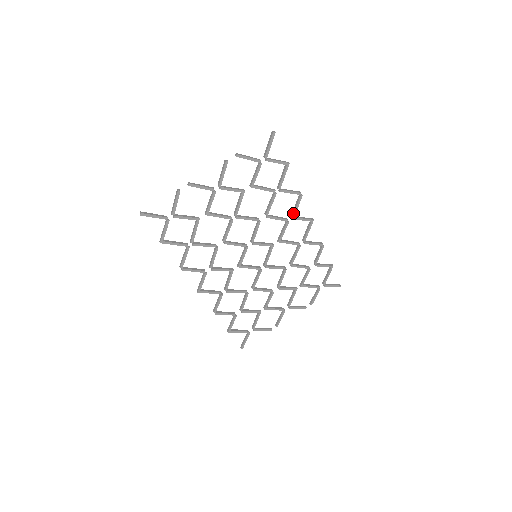
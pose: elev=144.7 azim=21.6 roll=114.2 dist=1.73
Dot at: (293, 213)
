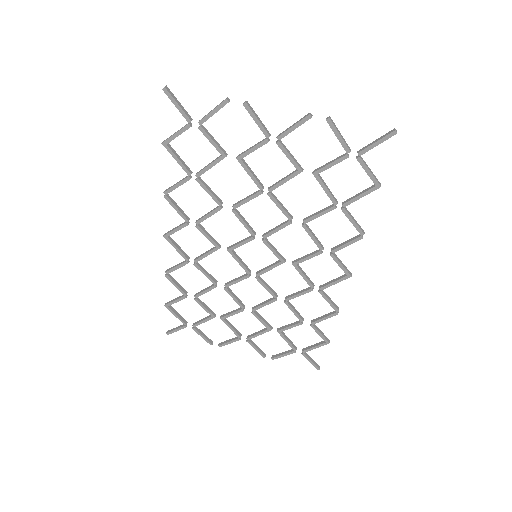
Dot at: (335, 247)
